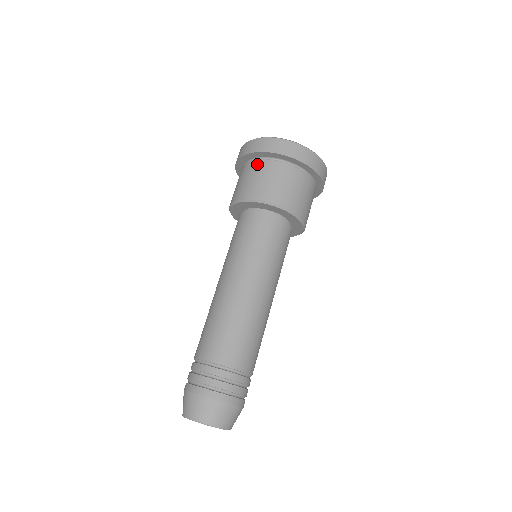
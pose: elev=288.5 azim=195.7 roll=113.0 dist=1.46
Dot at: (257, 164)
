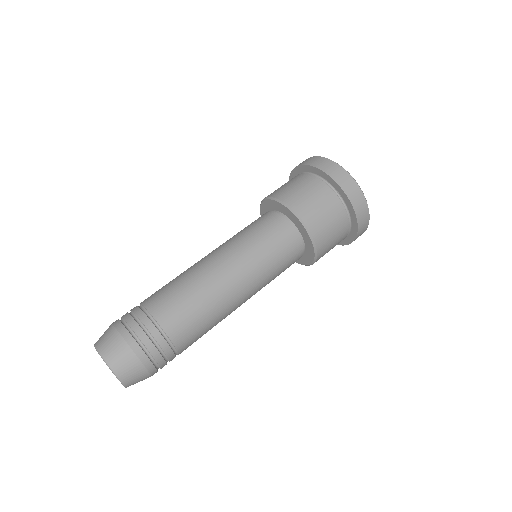
Dot at: (310, 178)
